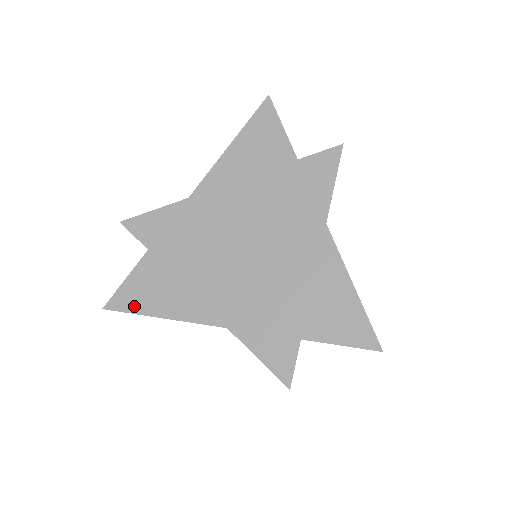
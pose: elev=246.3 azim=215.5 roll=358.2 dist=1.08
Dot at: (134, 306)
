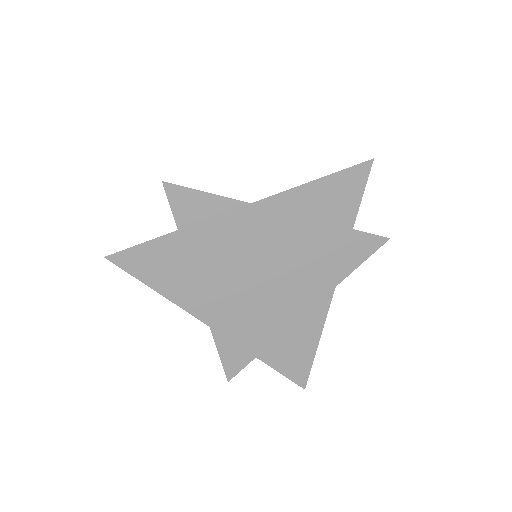
Dot at: (138, 271)
